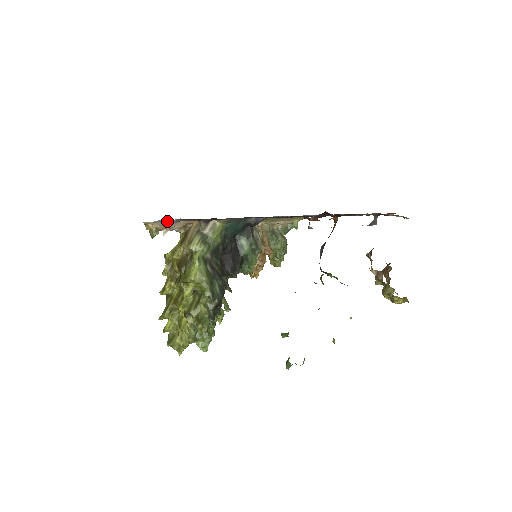
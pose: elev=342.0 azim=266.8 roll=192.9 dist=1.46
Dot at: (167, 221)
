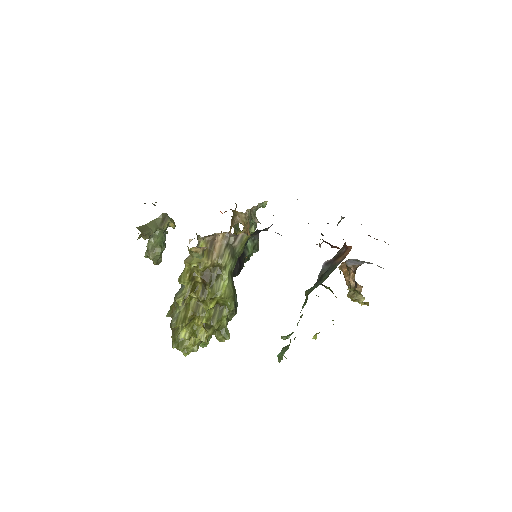
Dot at: occluded
